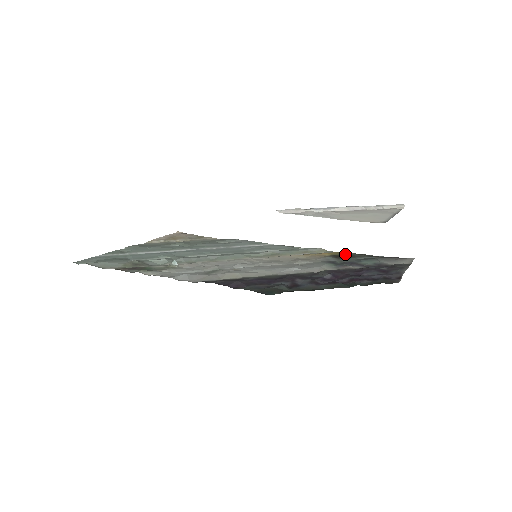
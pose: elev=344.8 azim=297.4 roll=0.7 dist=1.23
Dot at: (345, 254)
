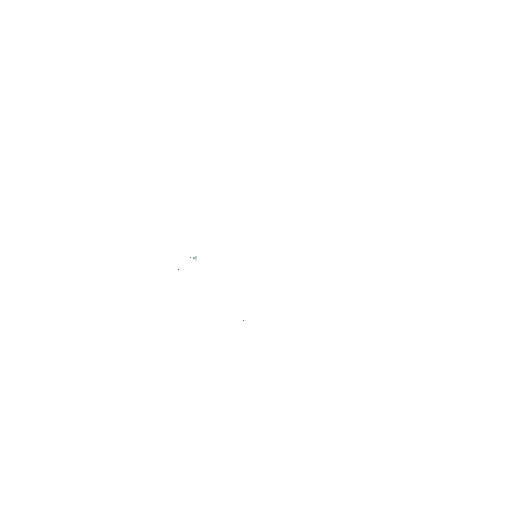
Dot at: occluded
